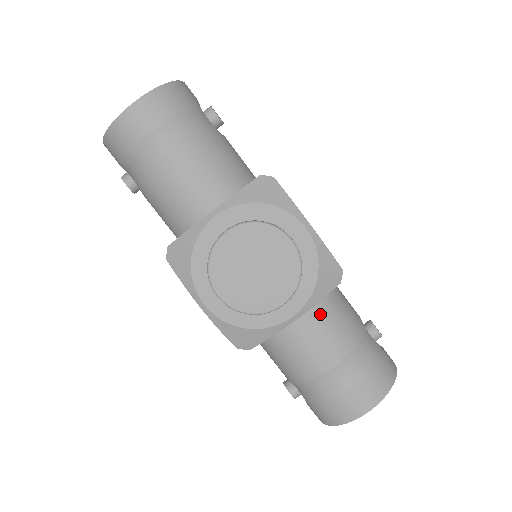
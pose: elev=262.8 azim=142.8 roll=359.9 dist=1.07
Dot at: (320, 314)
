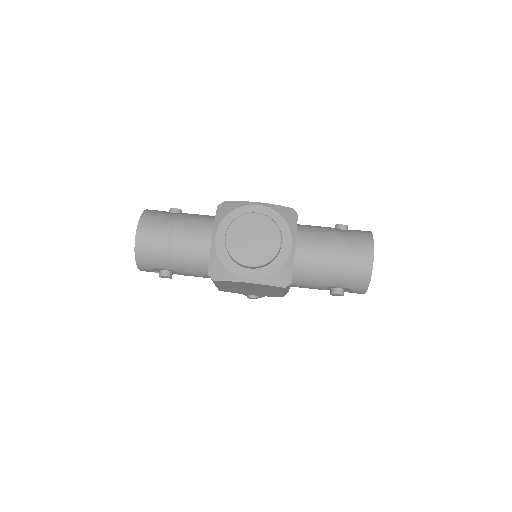
Dot at: (304, 236)
